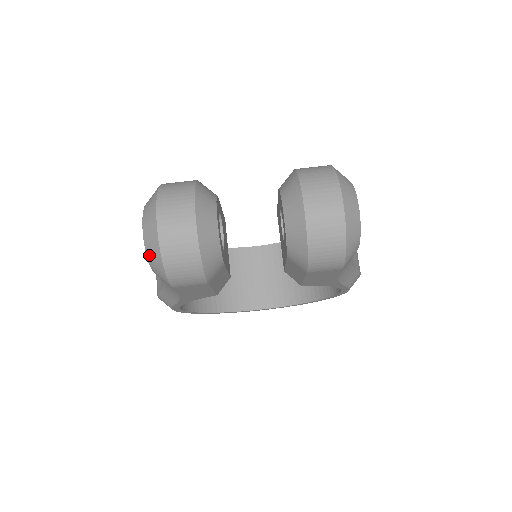
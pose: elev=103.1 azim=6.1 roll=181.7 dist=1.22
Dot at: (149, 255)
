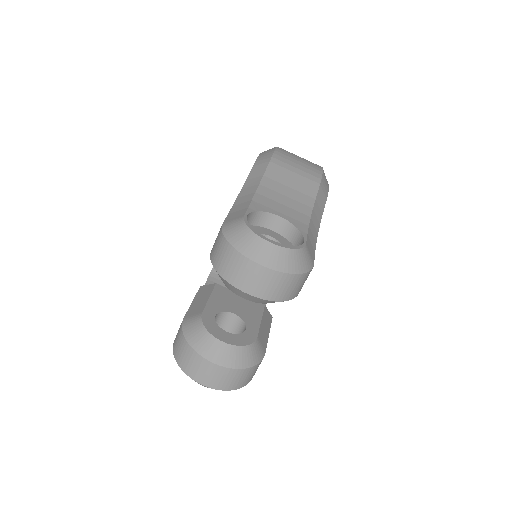
Dot at: occluded
